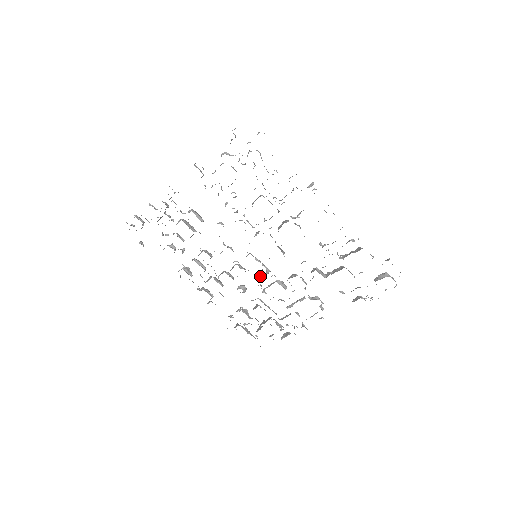
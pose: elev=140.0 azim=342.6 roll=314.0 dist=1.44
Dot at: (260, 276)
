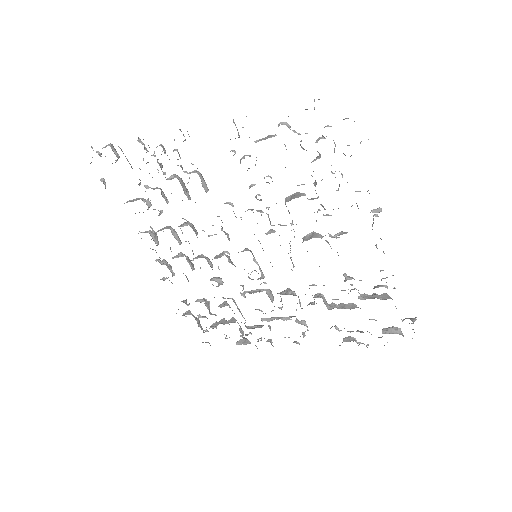
Dot at: occluded
